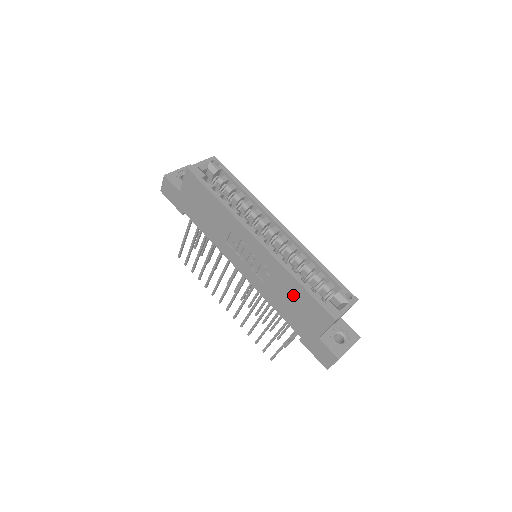
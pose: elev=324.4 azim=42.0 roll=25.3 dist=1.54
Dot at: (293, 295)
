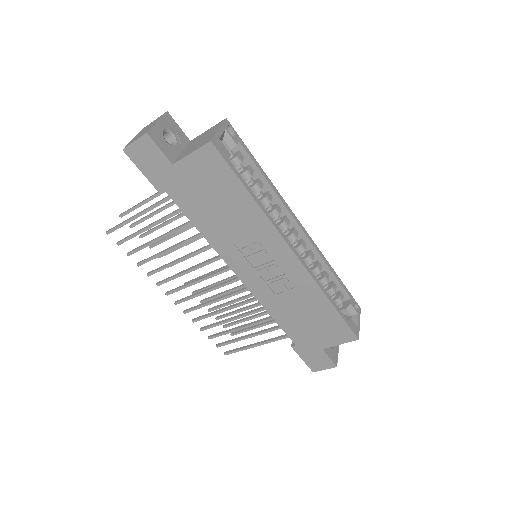
Dot at: (314, 312)
